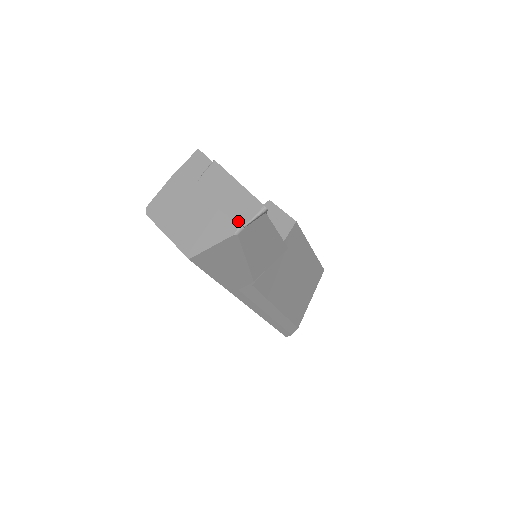
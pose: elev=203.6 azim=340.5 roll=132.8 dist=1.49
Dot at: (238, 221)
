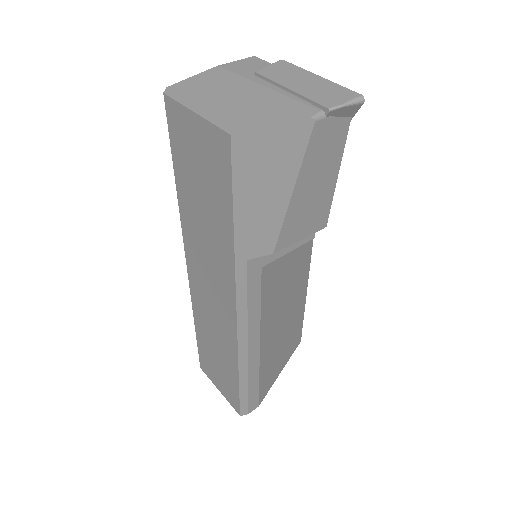
Dot at: (319, 104)
